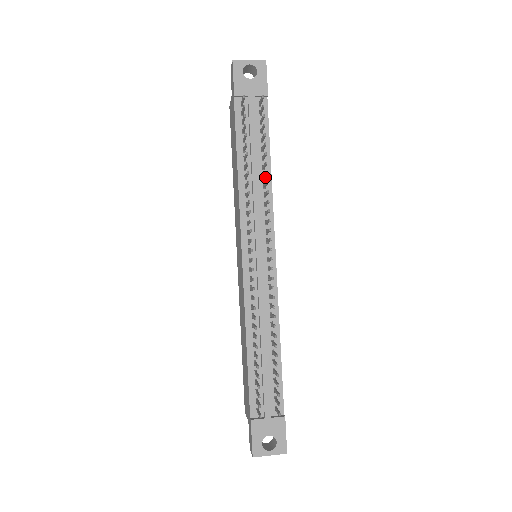
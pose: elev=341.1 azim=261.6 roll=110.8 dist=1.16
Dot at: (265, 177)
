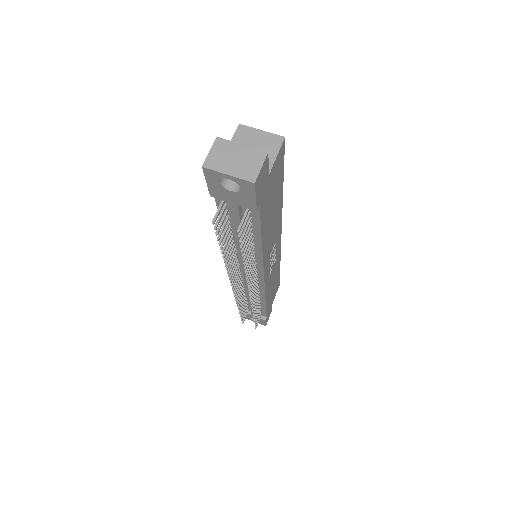
Dot at: (255, 248)
